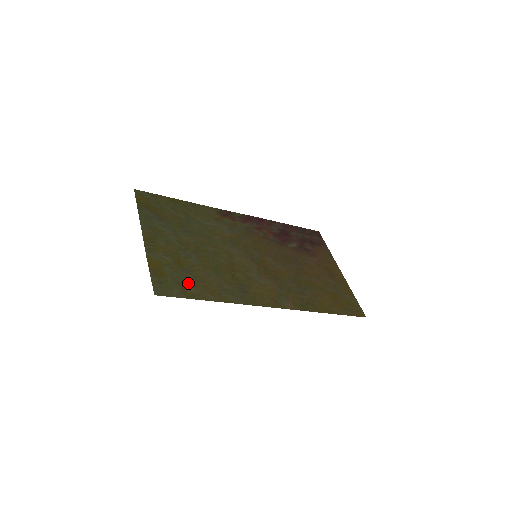
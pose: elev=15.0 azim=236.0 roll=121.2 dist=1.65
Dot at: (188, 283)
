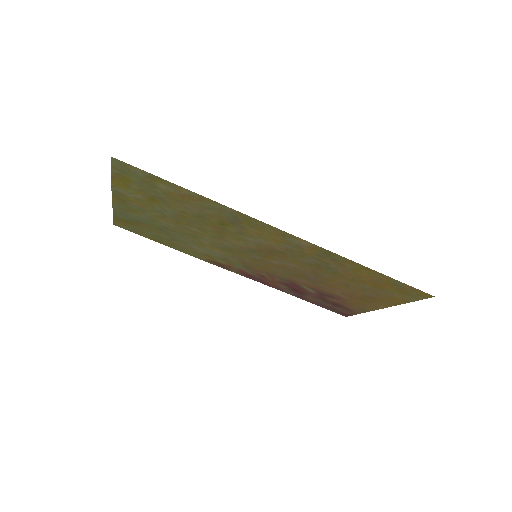
Dot at: (159, 189)
